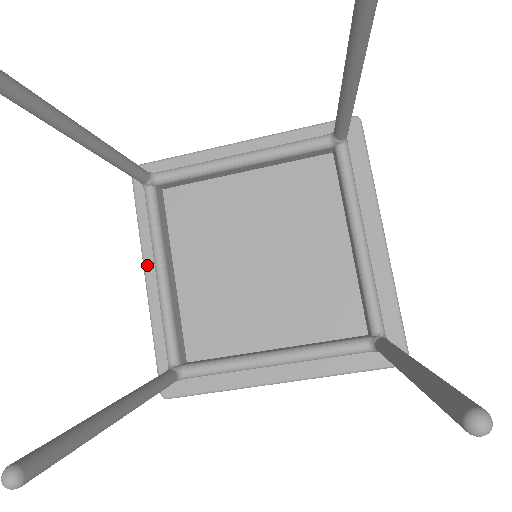
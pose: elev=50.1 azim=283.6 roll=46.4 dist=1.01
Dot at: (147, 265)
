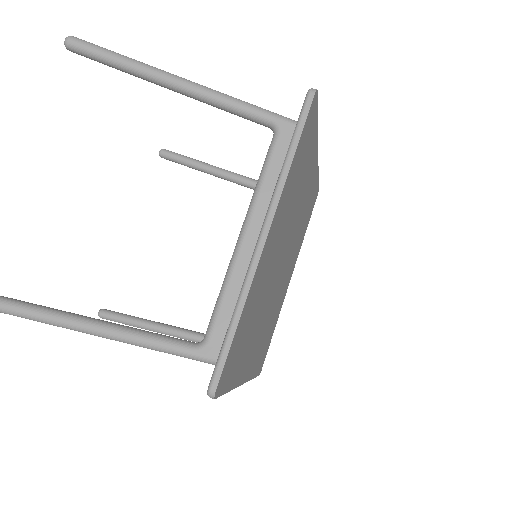
Dot at: occluded
